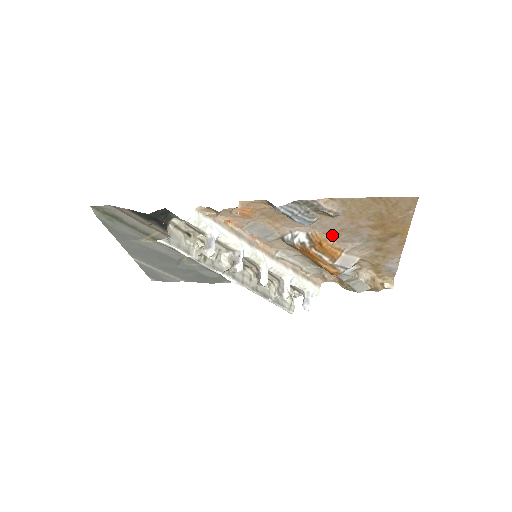
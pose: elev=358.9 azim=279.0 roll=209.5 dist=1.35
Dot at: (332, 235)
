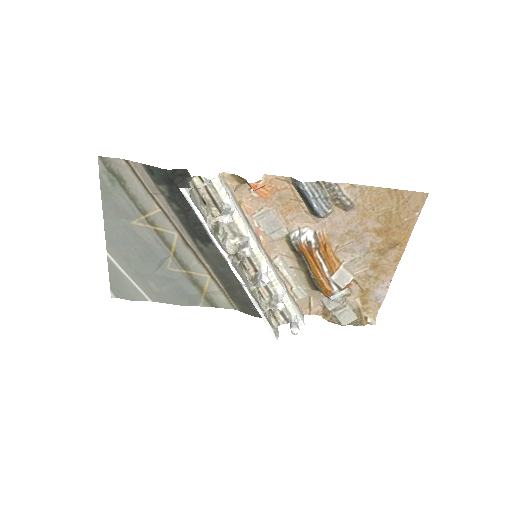
Dot at: (337, 239)
